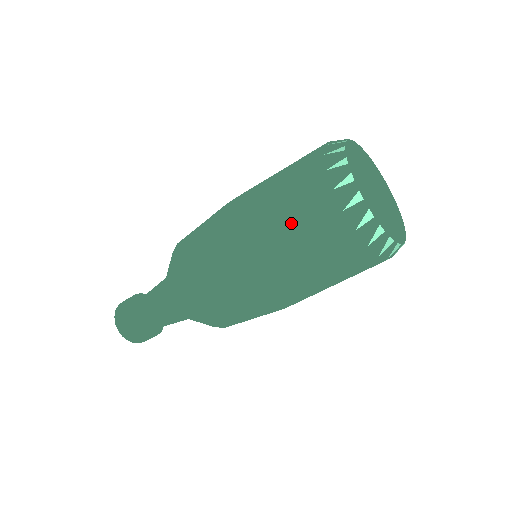
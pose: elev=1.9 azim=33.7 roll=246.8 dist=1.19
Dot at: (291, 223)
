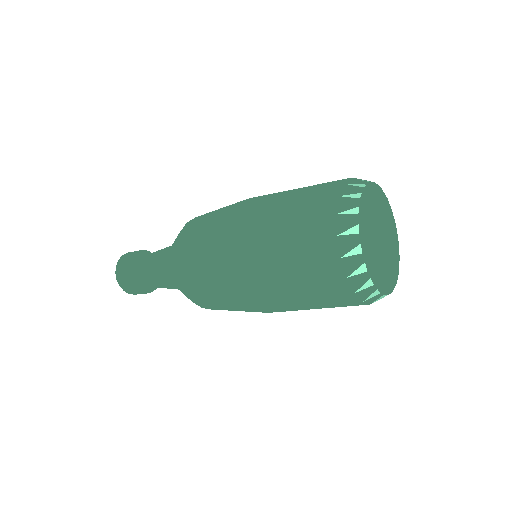
Dot at: (290, 230)
